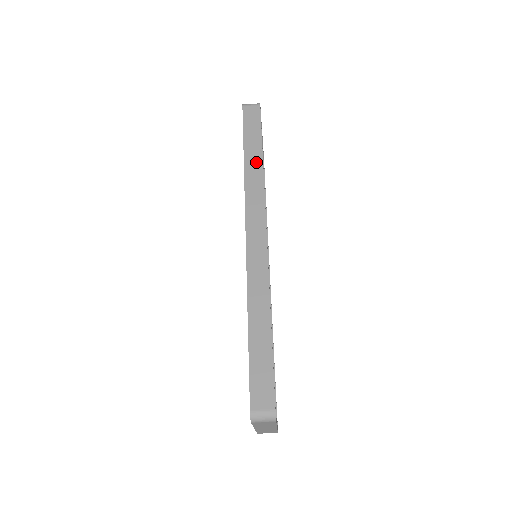
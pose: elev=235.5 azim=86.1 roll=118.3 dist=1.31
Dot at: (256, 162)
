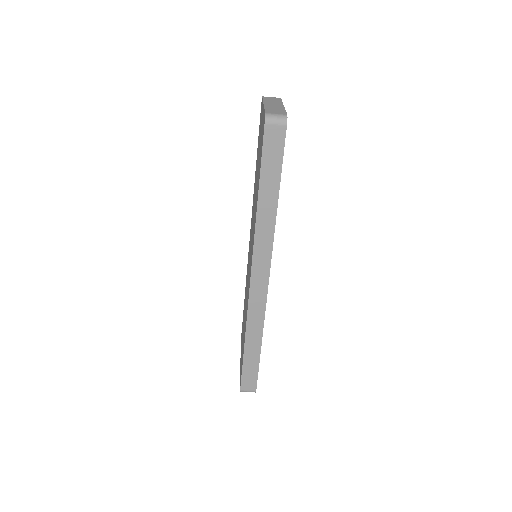
Dot at: (270, 208)
